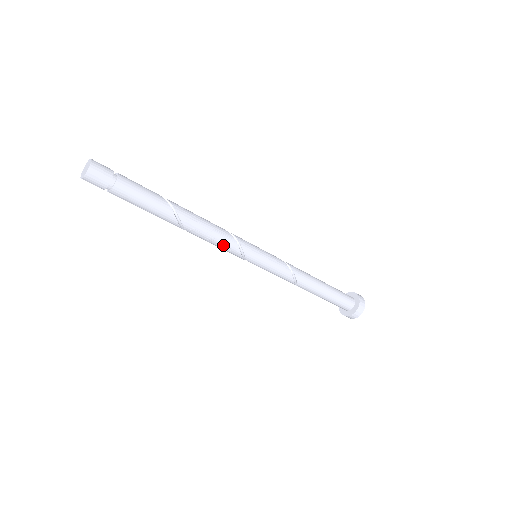
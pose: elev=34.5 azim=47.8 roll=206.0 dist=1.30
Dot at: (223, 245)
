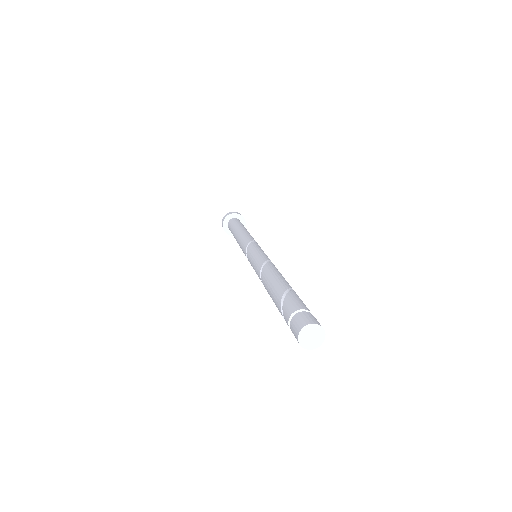
Dot at: occluded
